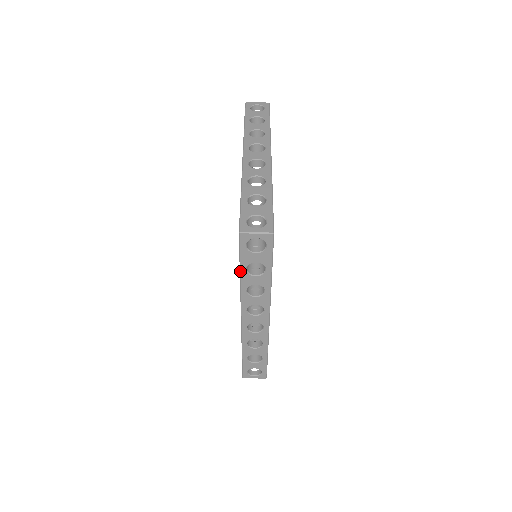
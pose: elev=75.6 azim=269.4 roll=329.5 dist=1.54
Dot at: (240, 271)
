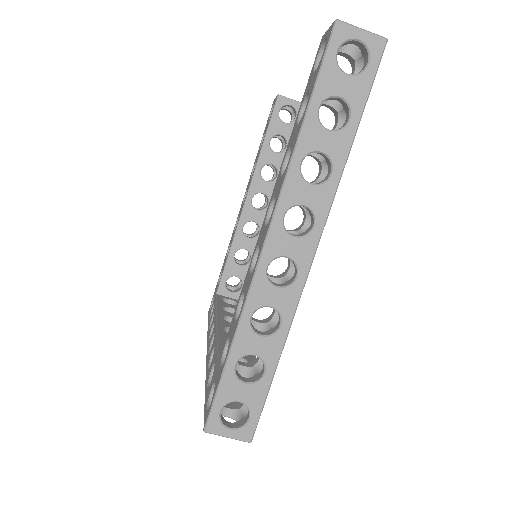
Dot at: (205, 394)
